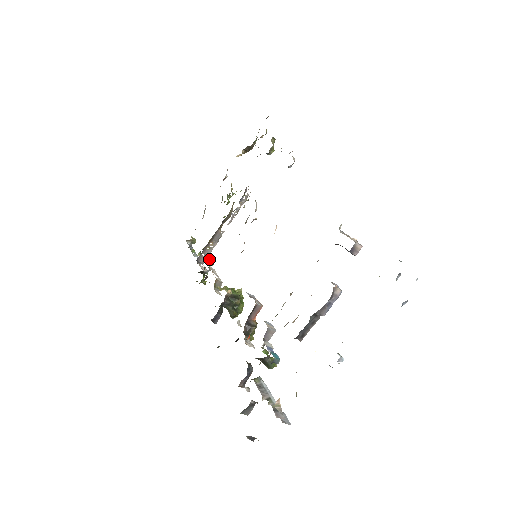
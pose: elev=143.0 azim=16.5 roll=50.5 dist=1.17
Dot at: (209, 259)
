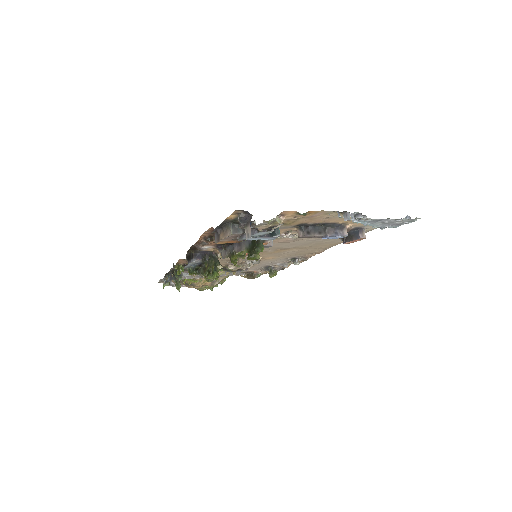
Dot at: (180, 285)
